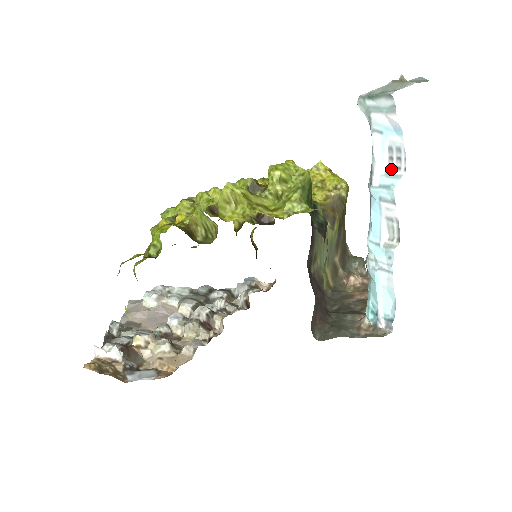
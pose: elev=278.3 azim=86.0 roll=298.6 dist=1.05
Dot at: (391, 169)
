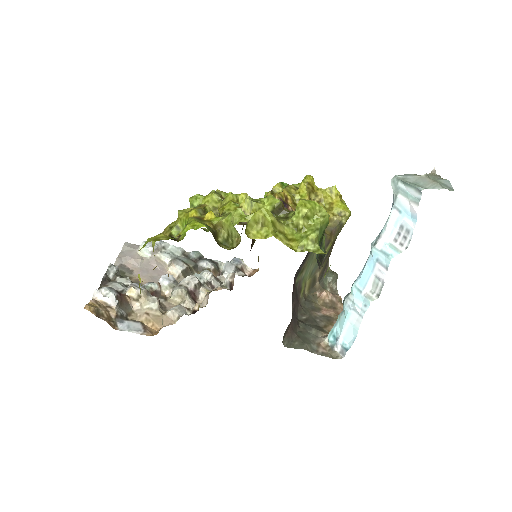
Dot at: (395, 242)
